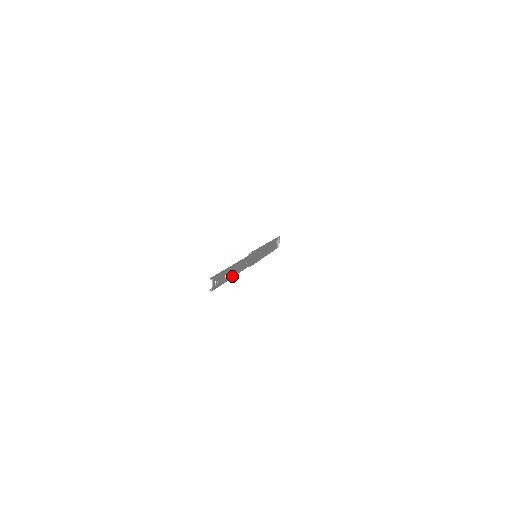
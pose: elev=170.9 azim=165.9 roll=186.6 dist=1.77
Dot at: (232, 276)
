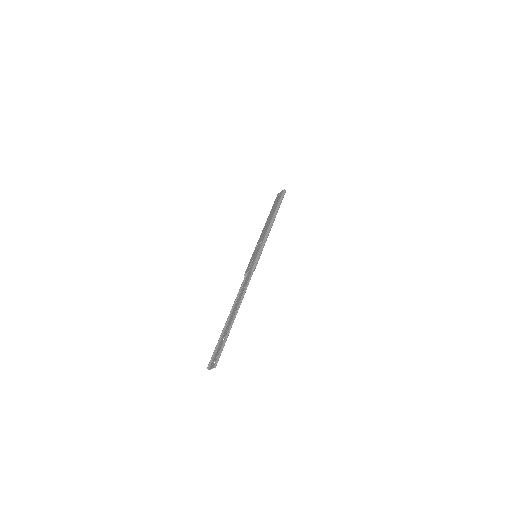
Dot at: (229, 322)
